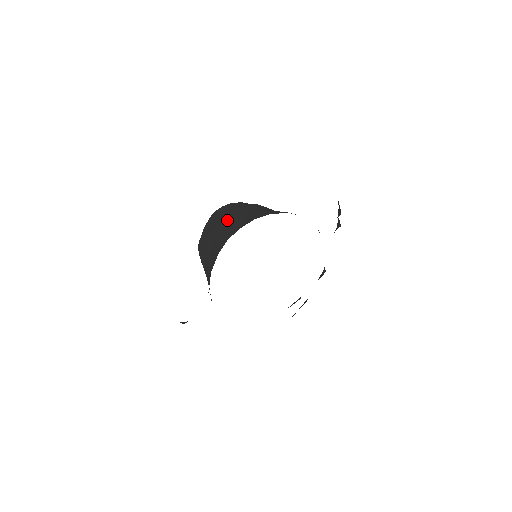
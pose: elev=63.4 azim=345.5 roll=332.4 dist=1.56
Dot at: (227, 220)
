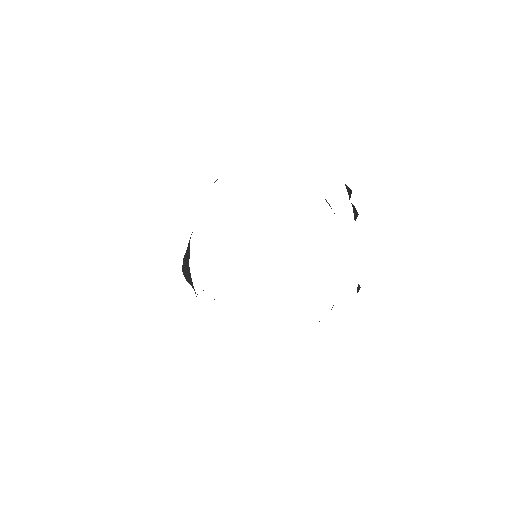
Dot at: occluded
